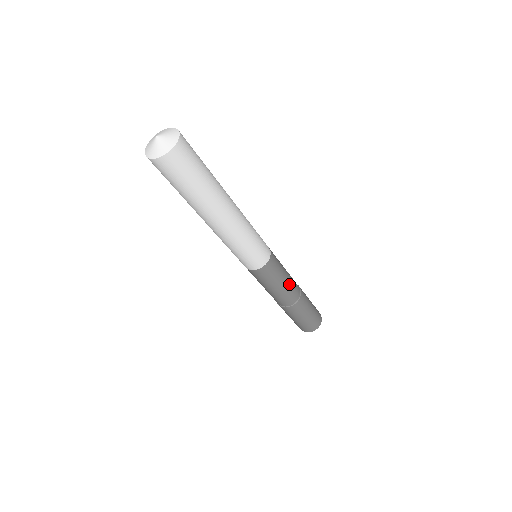
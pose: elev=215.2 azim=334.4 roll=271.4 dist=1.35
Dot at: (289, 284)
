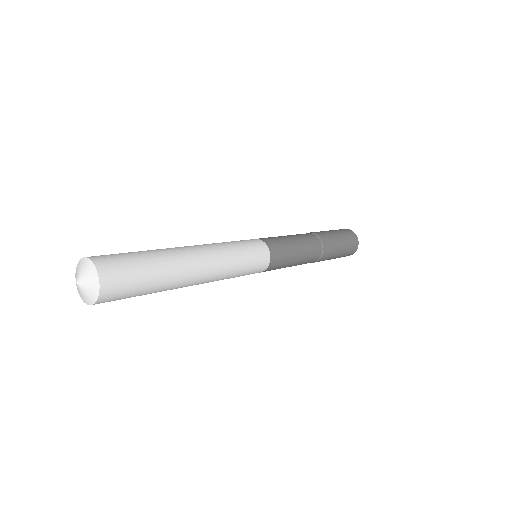
Dot at: (305, 252)
